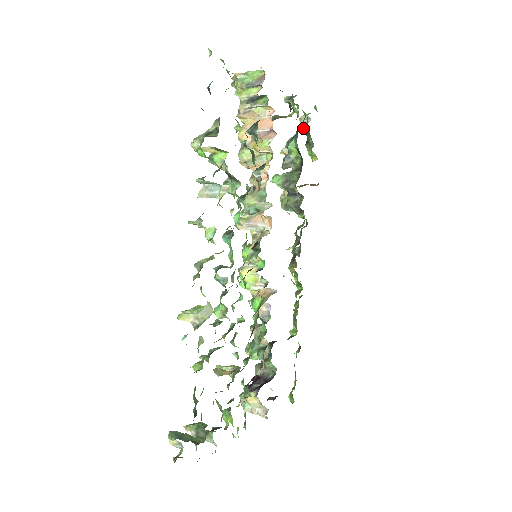
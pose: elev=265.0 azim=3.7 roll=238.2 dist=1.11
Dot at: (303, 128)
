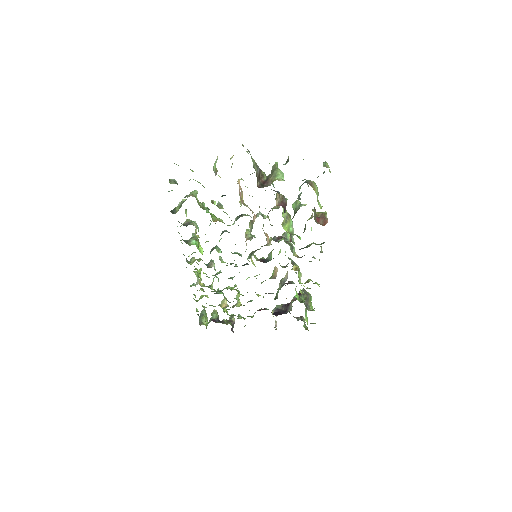
Dot at: occluded
